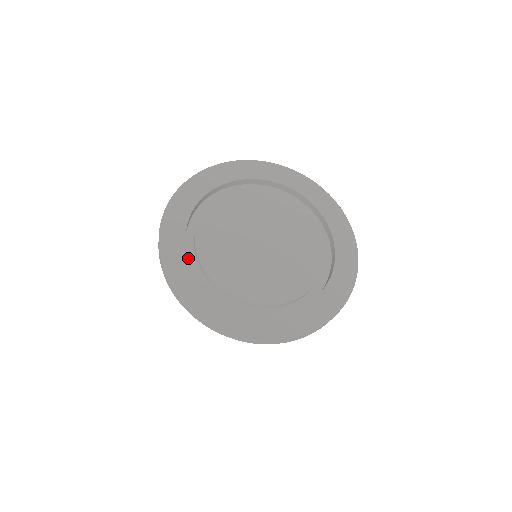
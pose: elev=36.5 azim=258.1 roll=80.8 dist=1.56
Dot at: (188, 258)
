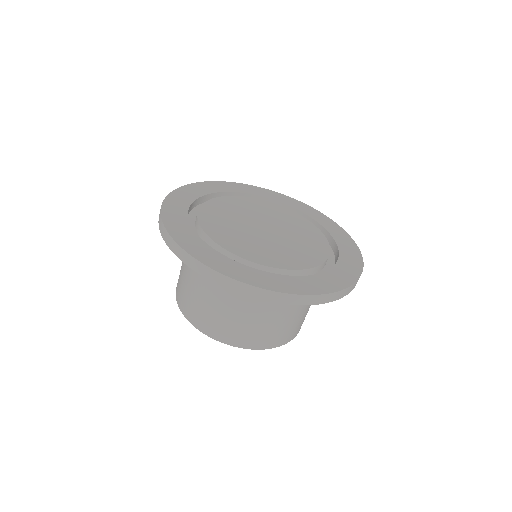
Dot at: (191, 227)
